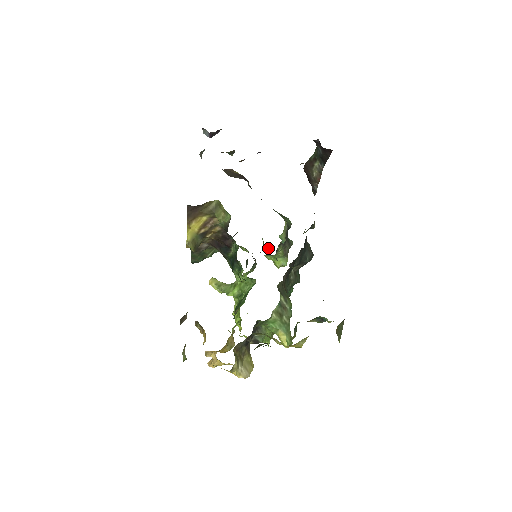
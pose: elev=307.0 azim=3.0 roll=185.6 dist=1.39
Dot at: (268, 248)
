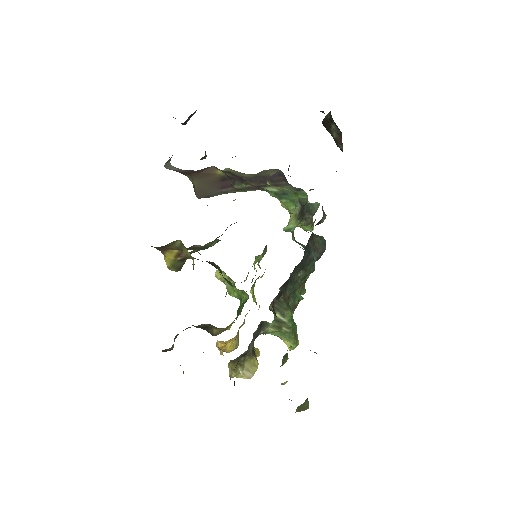
Dot at: occluded
